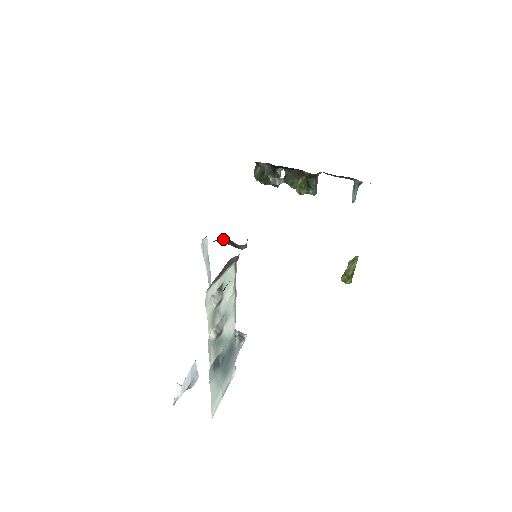
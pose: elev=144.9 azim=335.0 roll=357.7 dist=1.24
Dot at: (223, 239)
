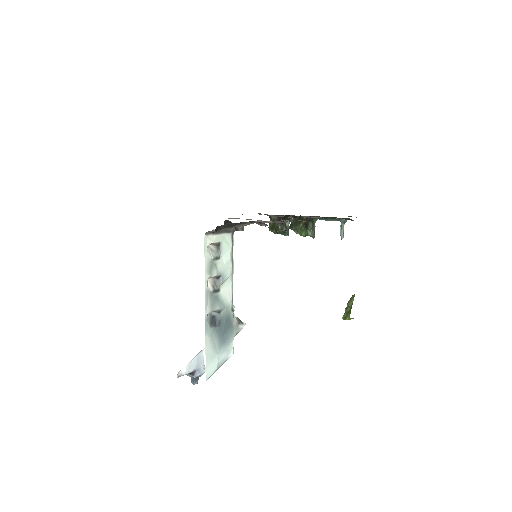
Dot at: occluded
